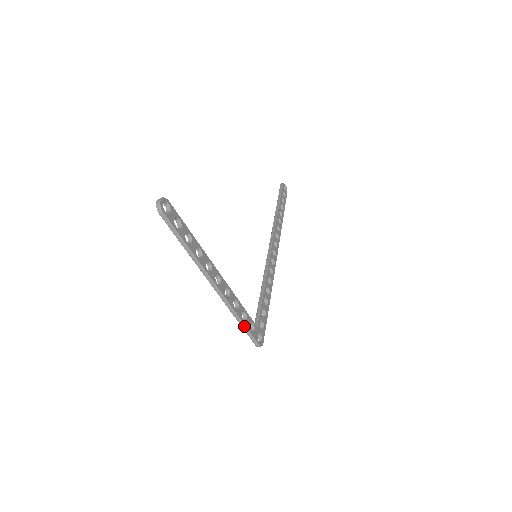
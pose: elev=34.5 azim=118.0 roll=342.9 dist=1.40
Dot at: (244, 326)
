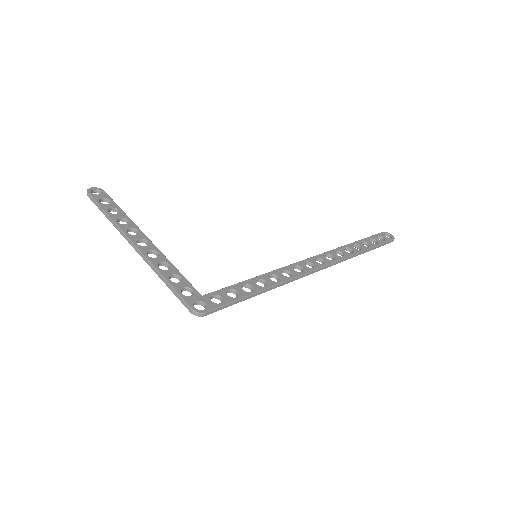
Dot at: (170, 286)
